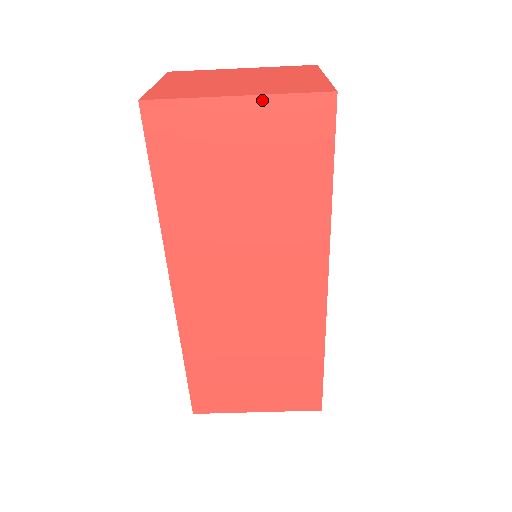
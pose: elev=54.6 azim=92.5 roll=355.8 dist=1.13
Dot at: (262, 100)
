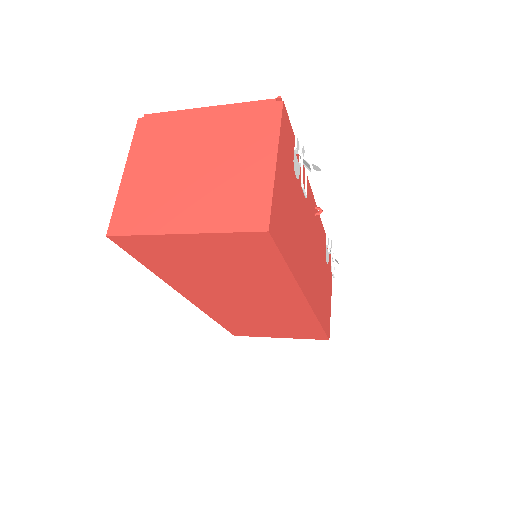
Dot at: (204, 235)
